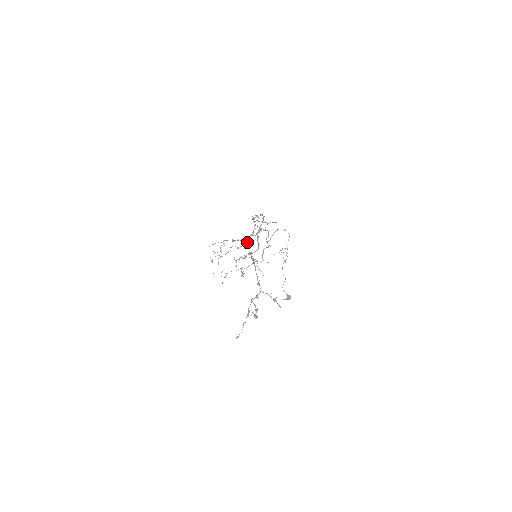
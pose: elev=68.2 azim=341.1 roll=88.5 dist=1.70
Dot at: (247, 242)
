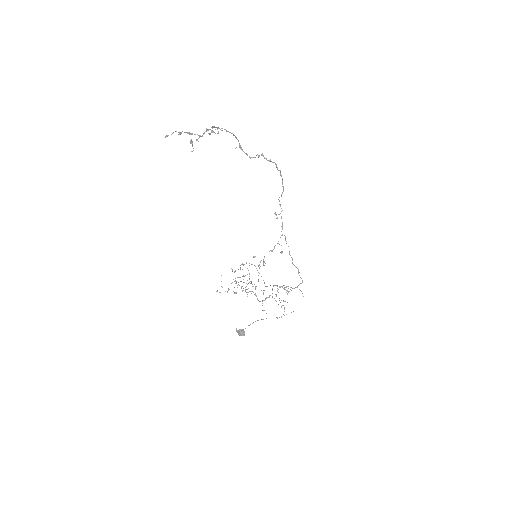
Dot at: (264, 257)
